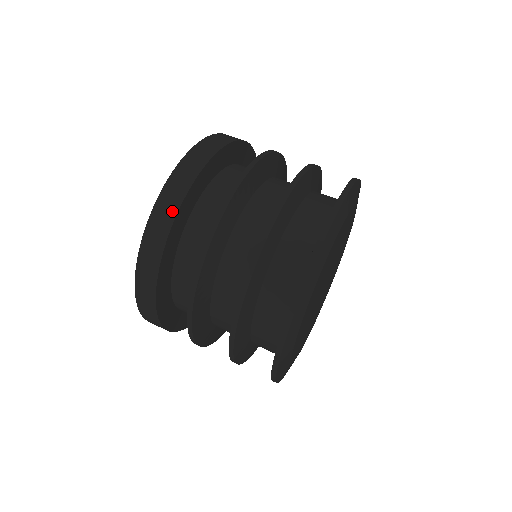
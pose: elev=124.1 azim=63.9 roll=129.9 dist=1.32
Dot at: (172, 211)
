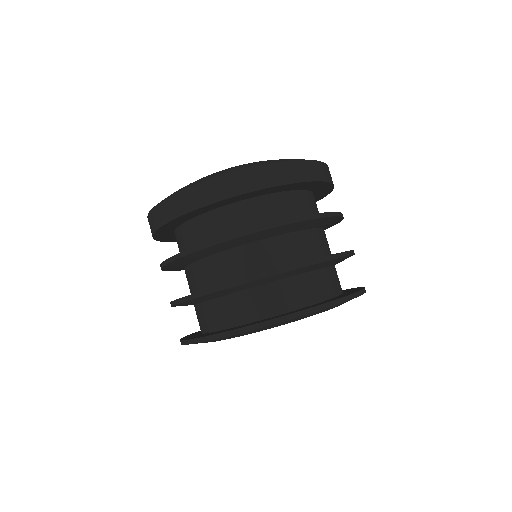
Dot at: (151, 232)
